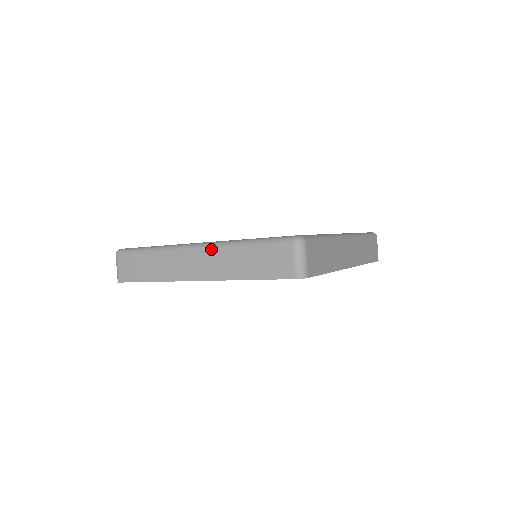
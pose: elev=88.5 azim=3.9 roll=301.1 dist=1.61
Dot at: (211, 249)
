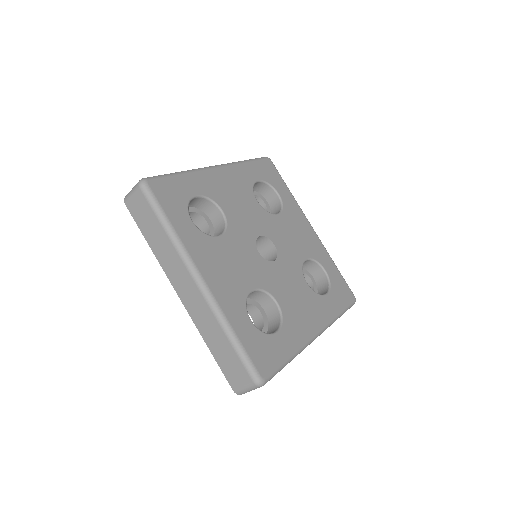
Dot at: (206, 303)
